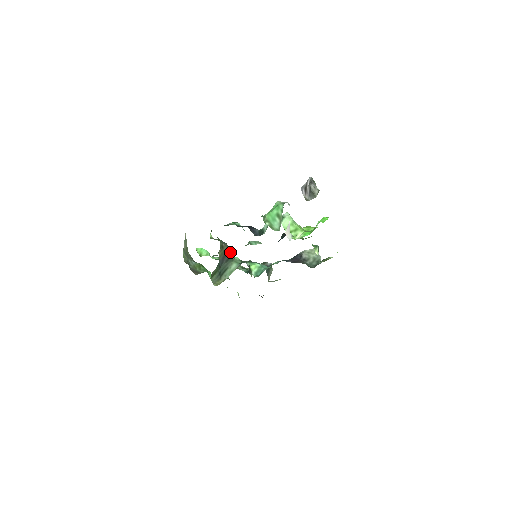
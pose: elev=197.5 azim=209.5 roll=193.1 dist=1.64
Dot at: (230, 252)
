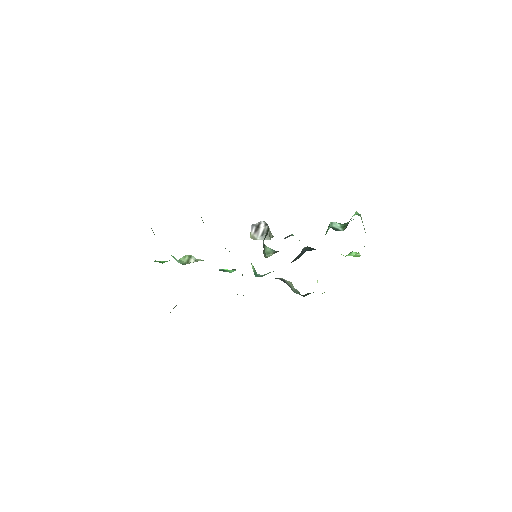
Dot at: occluded
